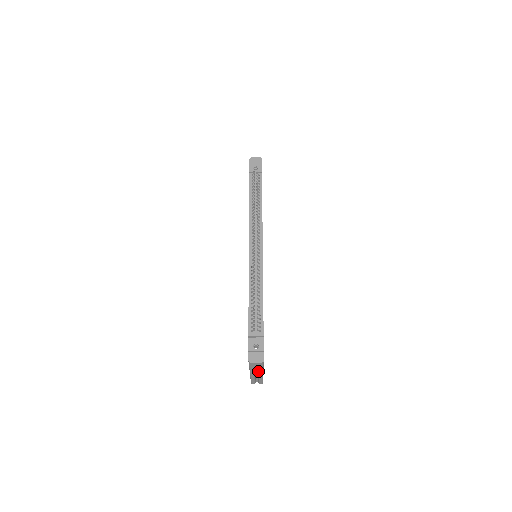
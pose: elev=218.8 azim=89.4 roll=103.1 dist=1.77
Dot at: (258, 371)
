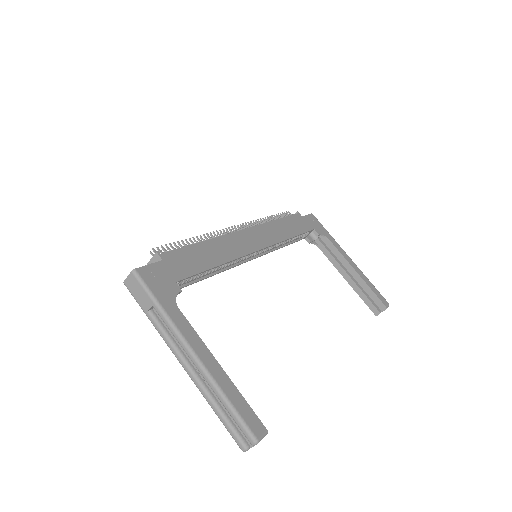
Dot at: (175, 338)
